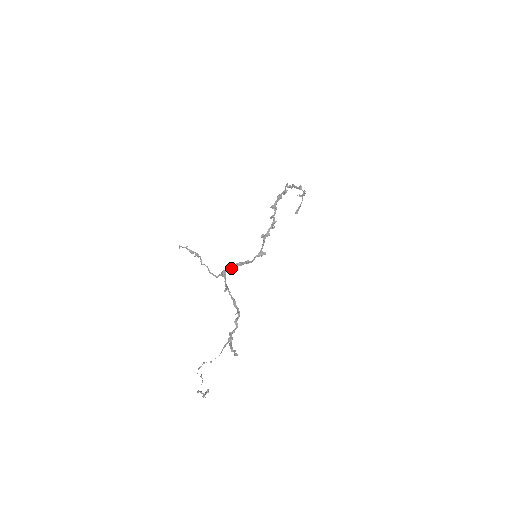
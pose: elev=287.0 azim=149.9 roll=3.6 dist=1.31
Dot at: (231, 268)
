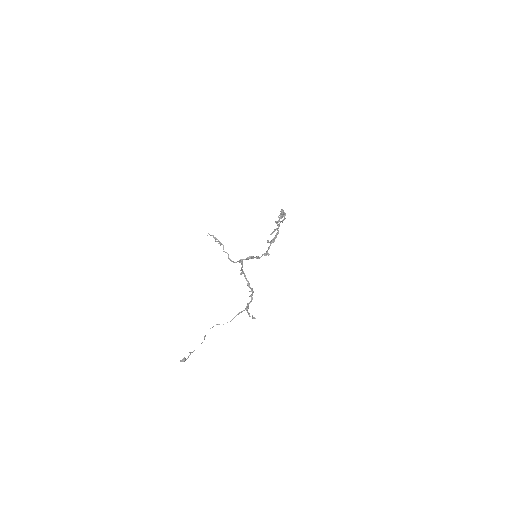
Dot at: (246, 259)
